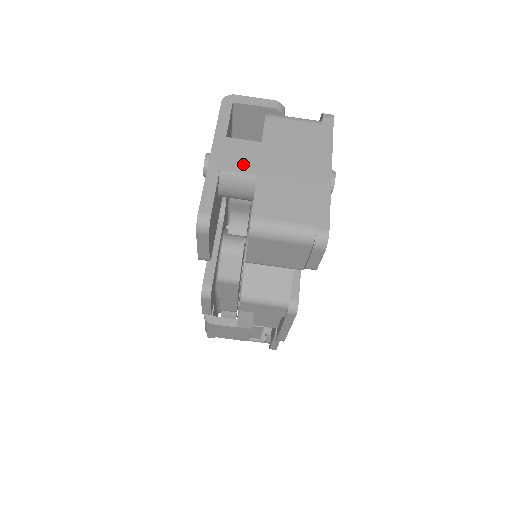
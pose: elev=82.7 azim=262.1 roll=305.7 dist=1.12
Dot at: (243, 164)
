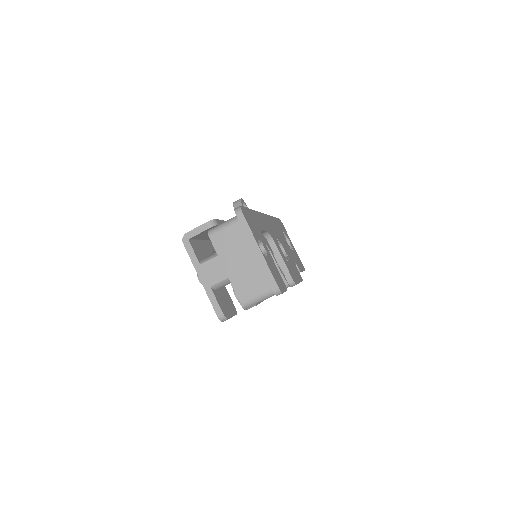
Dot at: (218, 276)
